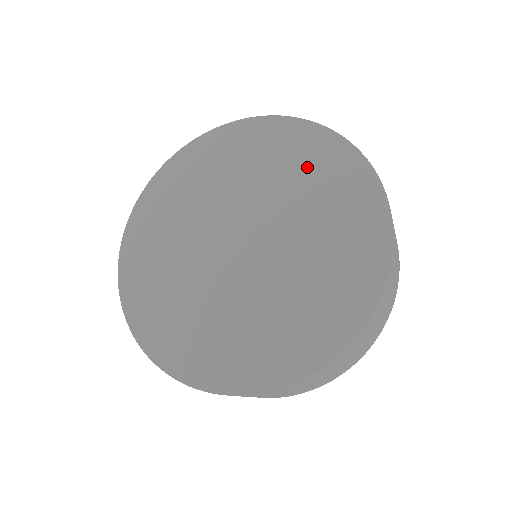
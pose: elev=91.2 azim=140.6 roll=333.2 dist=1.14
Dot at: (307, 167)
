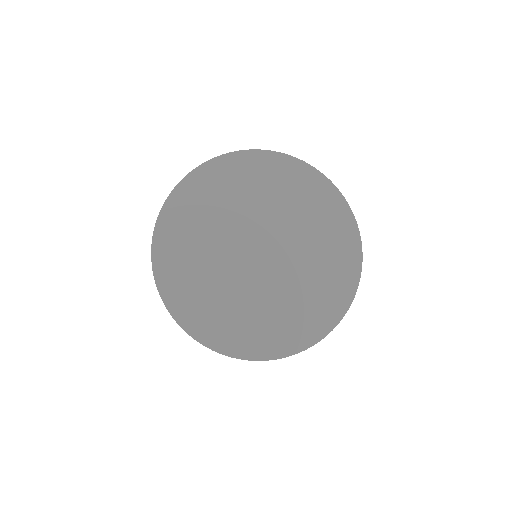
Dot at: (280, 185)
